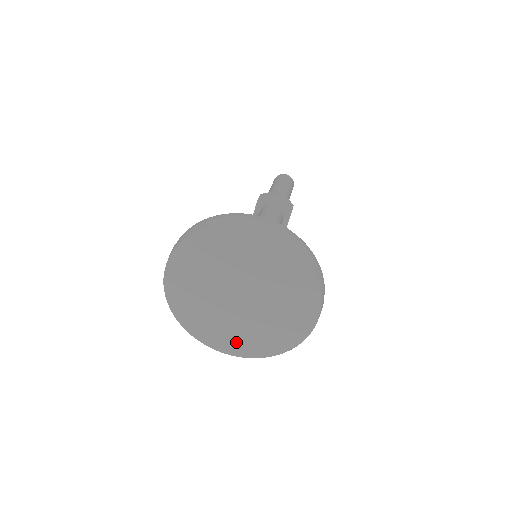
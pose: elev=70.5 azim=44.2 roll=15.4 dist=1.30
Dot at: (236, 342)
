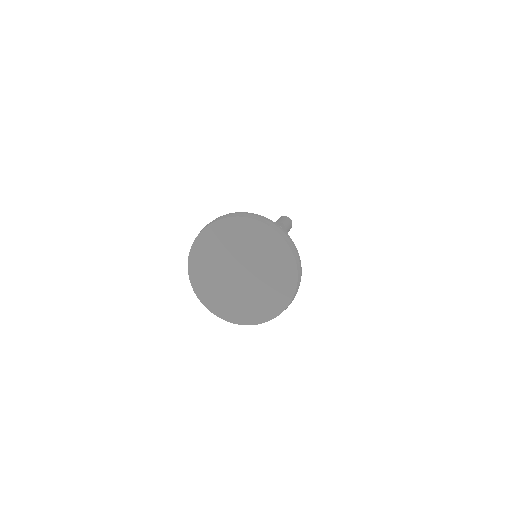
Dot at: (224, 306)
